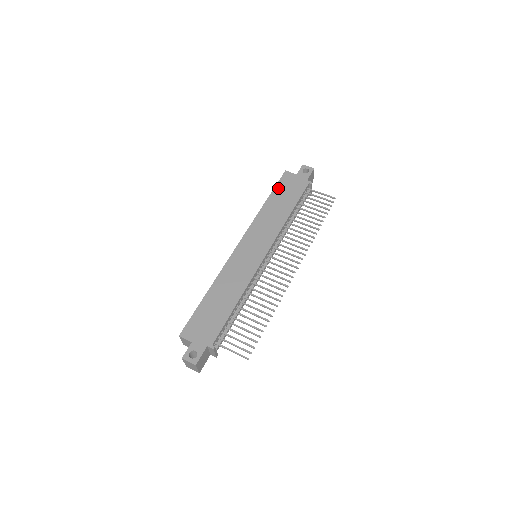
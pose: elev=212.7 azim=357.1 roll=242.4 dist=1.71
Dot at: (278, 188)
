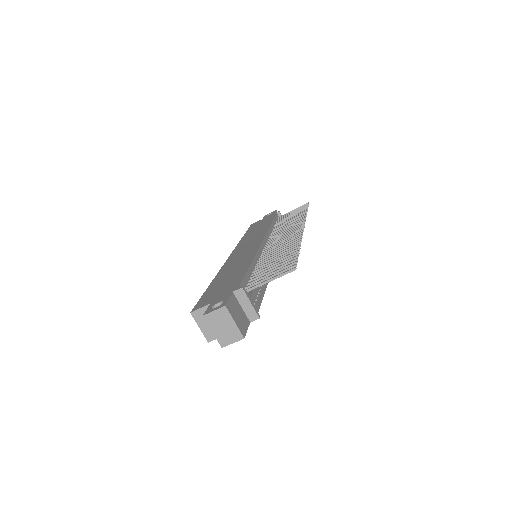
Dot at: (250, 229)
